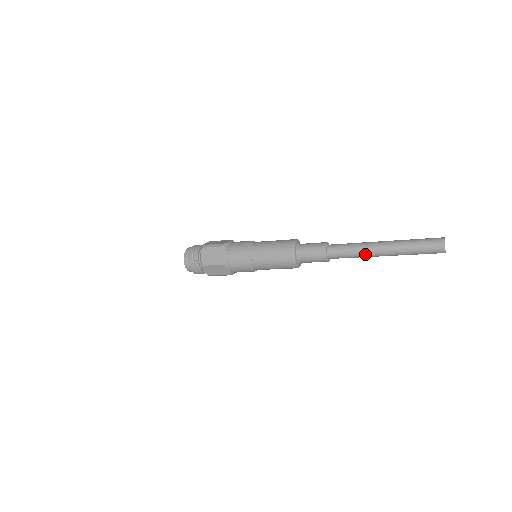
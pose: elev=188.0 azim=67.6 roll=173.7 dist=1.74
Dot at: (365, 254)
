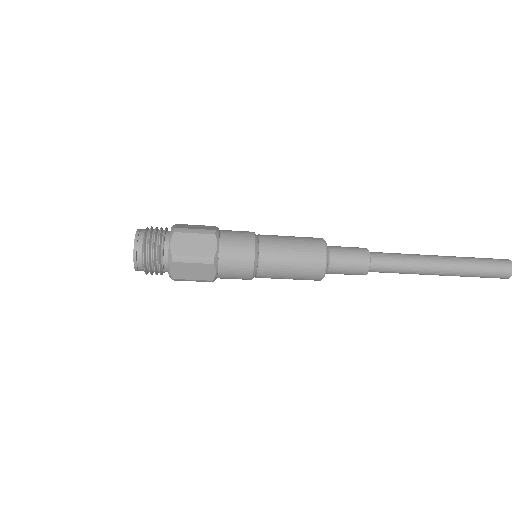
Dot at: (418, 270)
